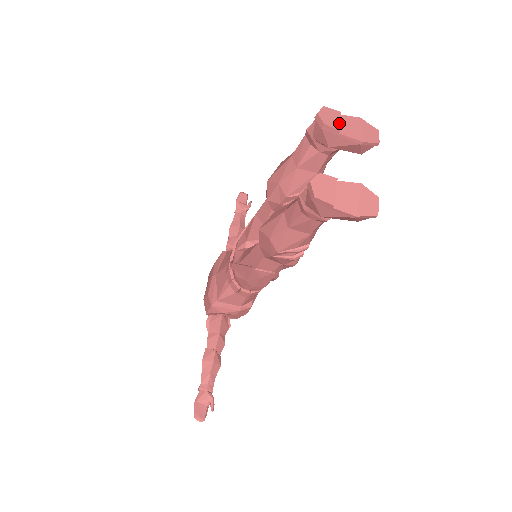
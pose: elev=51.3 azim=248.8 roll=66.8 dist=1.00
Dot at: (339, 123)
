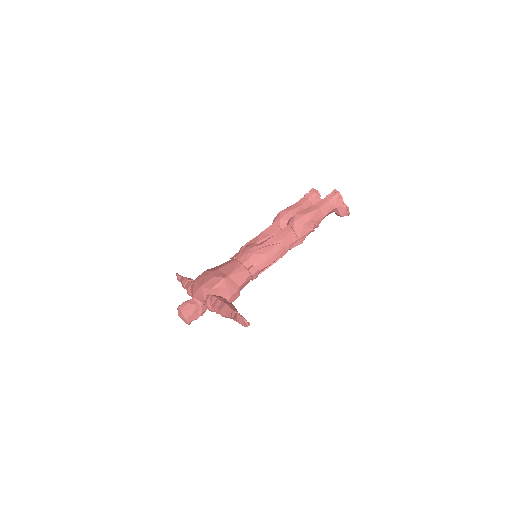
Dot at: (318, 196)
